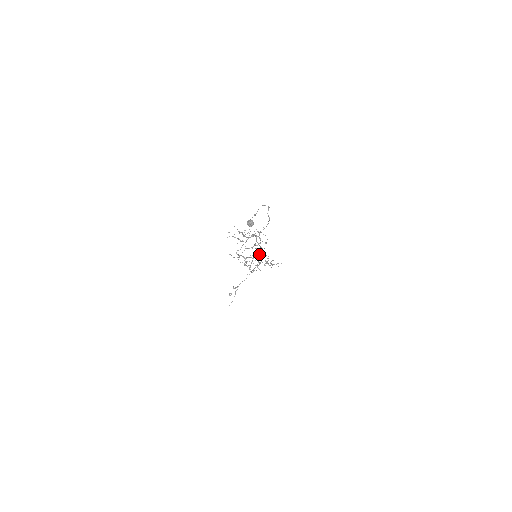
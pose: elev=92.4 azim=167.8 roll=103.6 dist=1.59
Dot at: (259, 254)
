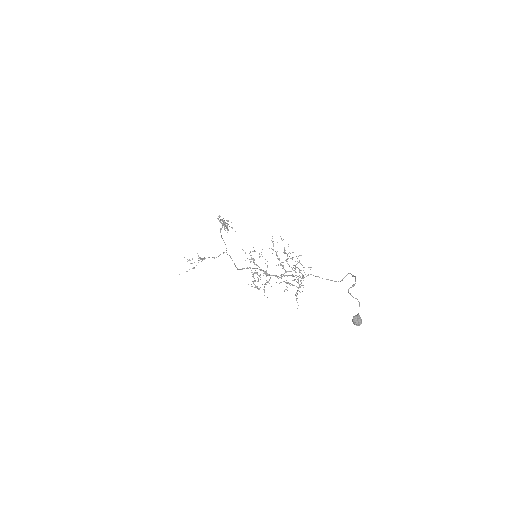
Dot at: (275, 275)
